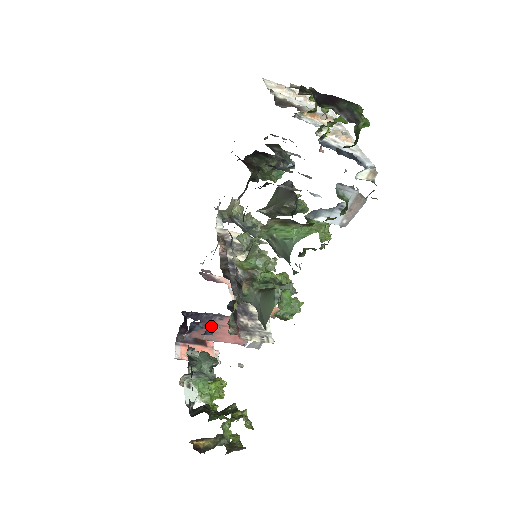
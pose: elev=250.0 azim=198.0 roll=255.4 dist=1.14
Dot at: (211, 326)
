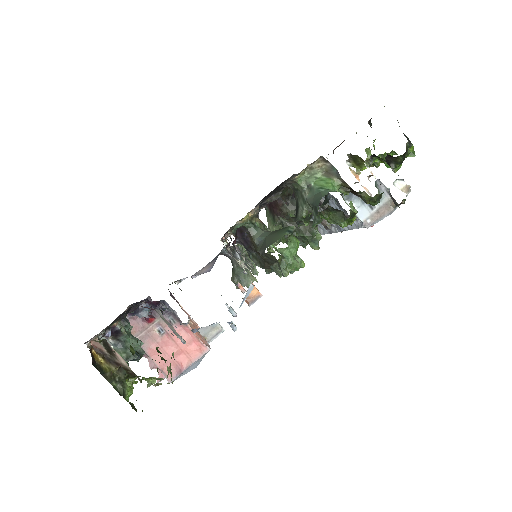
Dot at: (155, 326)
